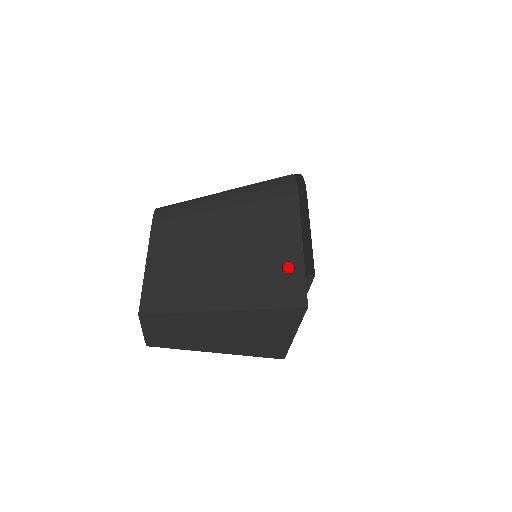
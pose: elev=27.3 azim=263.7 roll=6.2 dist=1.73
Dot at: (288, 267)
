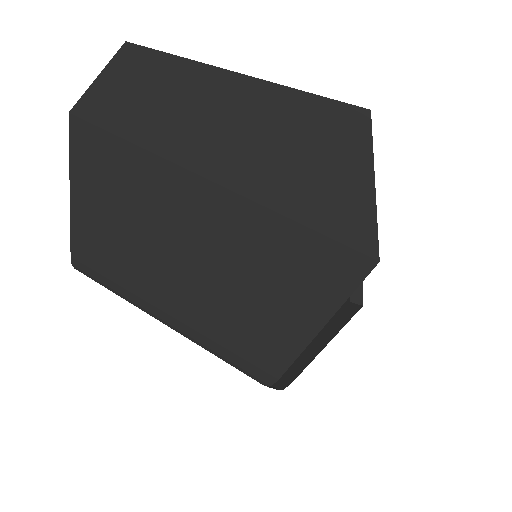
Dot at: occluded
